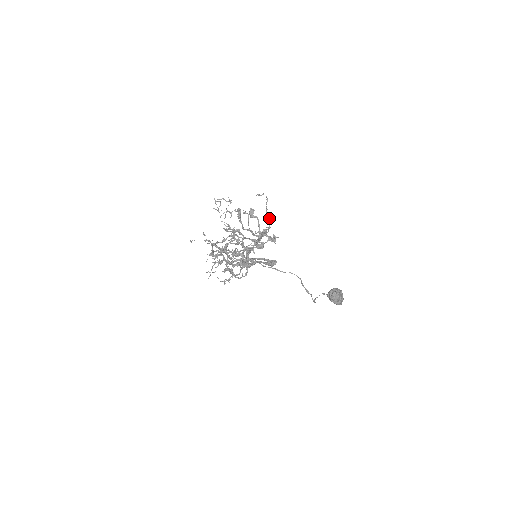
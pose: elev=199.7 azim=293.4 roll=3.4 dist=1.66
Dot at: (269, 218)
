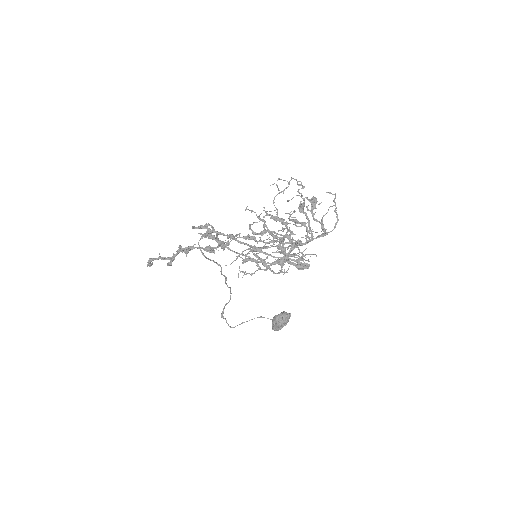
Dot at: (338, 219)
